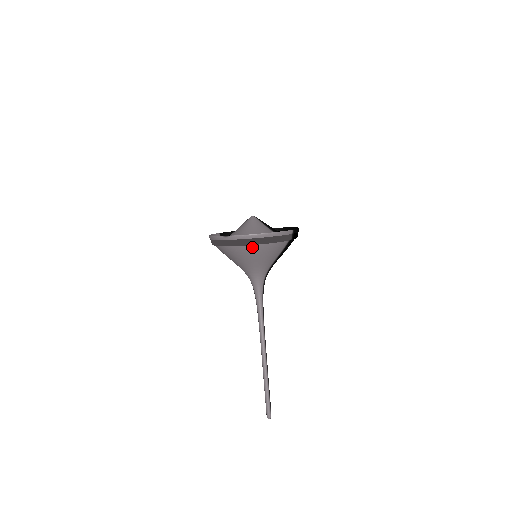
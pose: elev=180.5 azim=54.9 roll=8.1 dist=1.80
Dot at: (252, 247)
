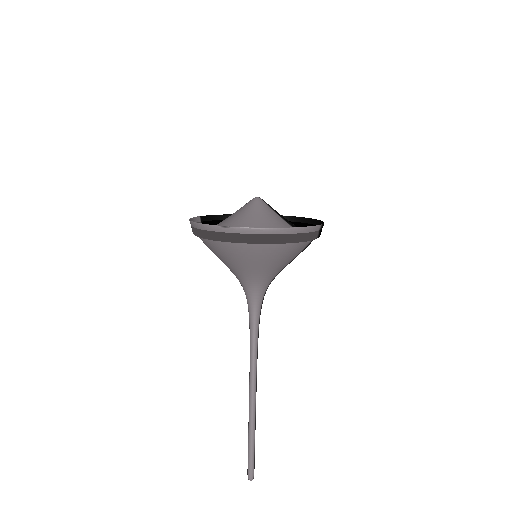
Dot at: (264, 247)
